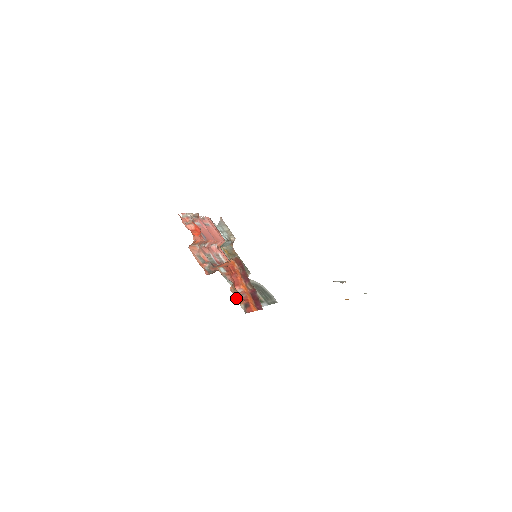
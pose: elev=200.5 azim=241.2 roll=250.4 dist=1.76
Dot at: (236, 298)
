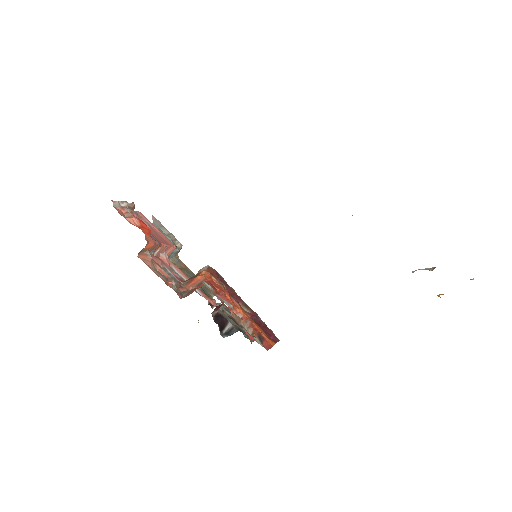
Dot at: (245, 328)
